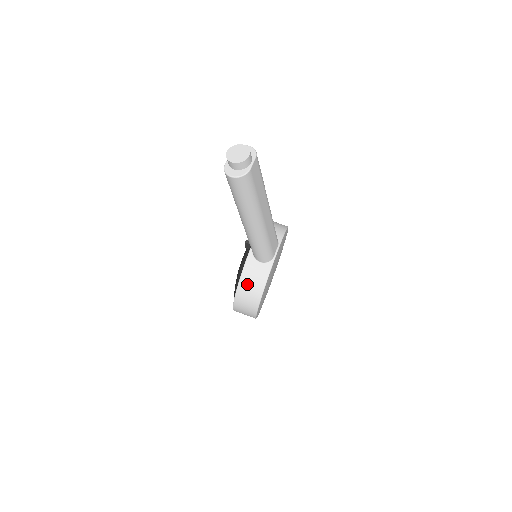
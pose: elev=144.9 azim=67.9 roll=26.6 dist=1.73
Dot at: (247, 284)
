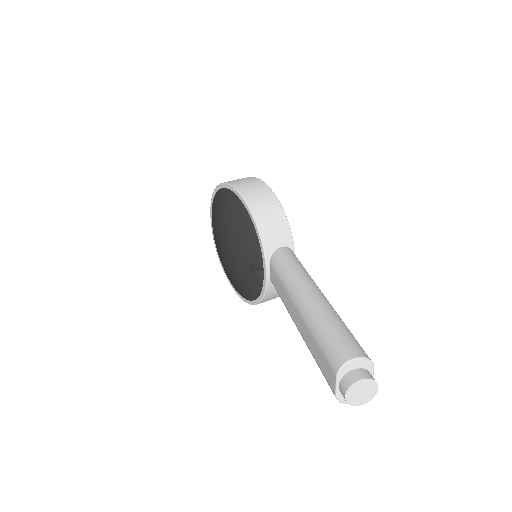
Dot at: (268, 300)
